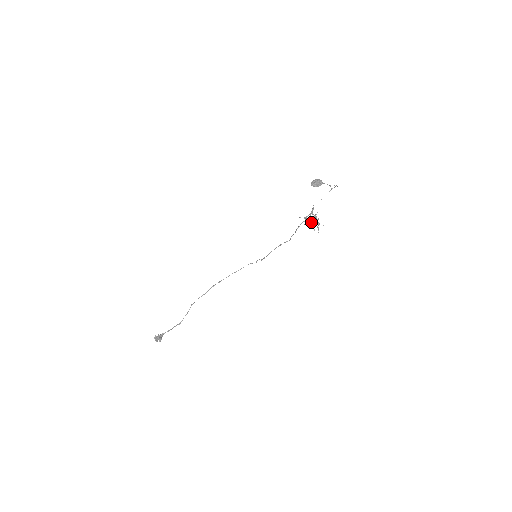
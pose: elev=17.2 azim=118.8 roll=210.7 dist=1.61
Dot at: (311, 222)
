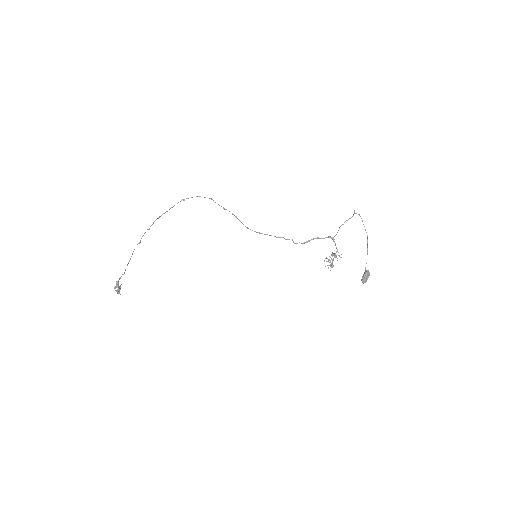
Dot at: (332, 265)
